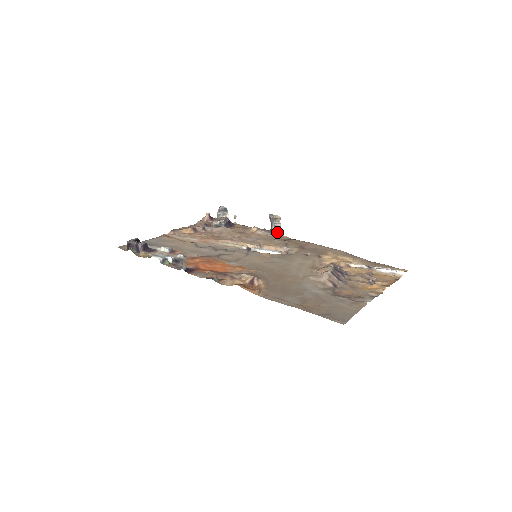
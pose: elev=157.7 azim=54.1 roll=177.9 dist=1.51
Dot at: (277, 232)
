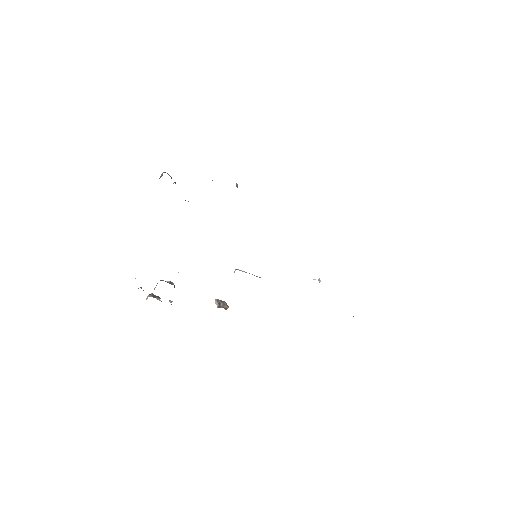
Dot at: (226, 309)
